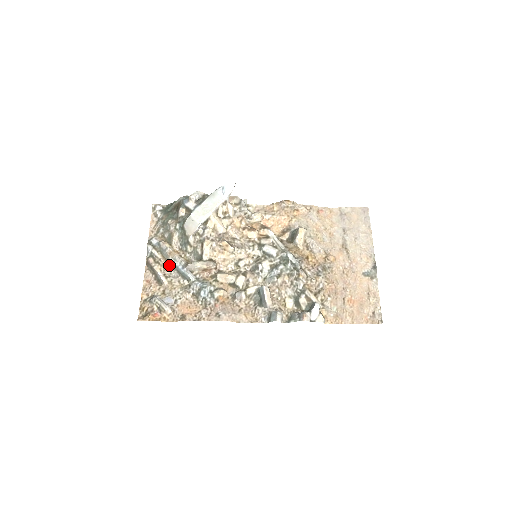
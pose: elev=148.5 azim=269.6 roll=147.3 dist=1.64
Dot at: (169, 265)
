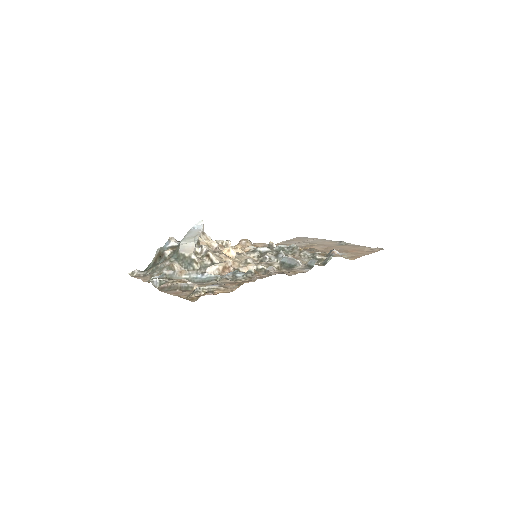
Dot at: (186, 280)
